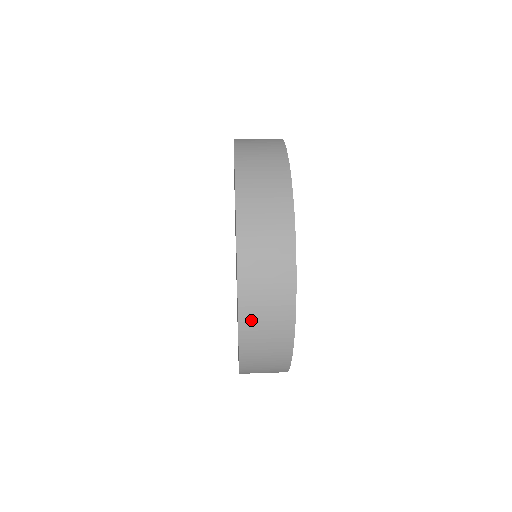
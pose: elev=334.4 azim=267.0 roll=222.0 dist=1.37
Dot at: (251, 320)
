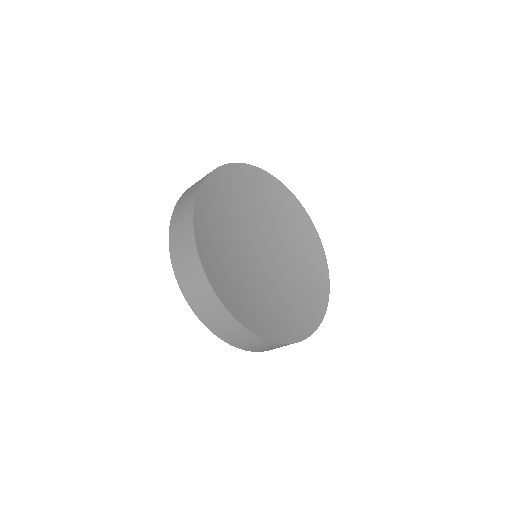
Dot at: occluded
